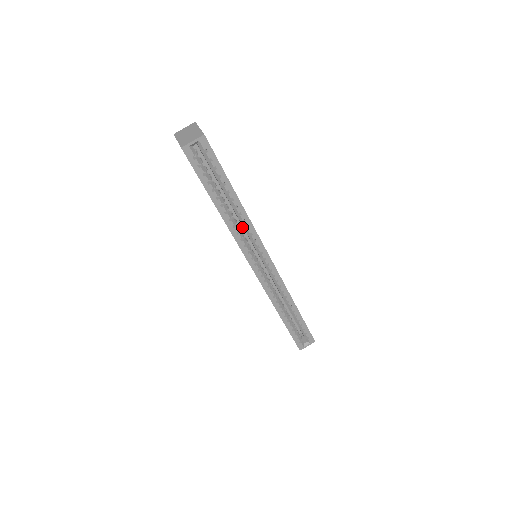
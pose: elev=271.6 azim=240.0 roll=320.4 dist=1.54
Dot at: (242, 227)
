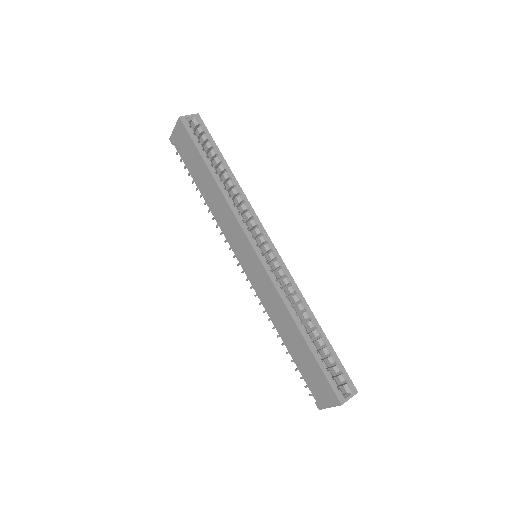
Dot at: occluded
